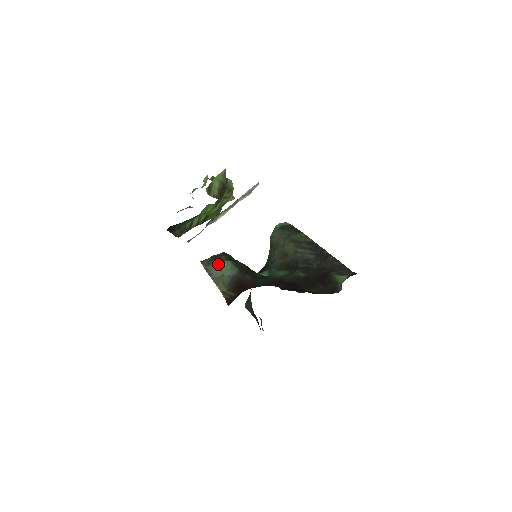
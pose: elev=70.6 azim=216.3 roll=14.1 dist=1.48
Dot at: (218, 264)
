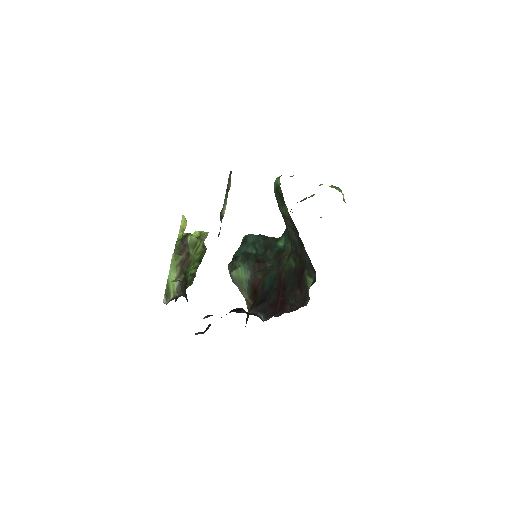
Dot at: (235, 274)
